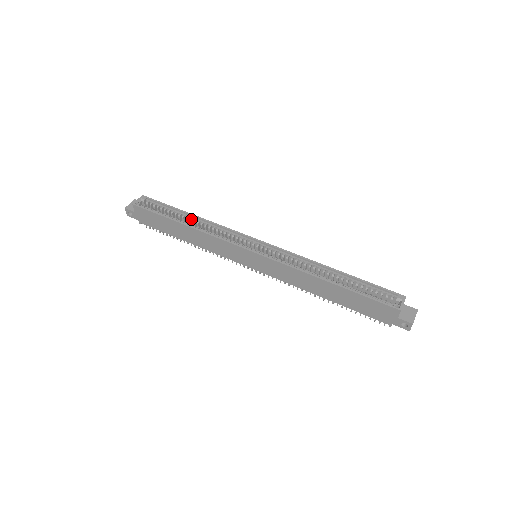
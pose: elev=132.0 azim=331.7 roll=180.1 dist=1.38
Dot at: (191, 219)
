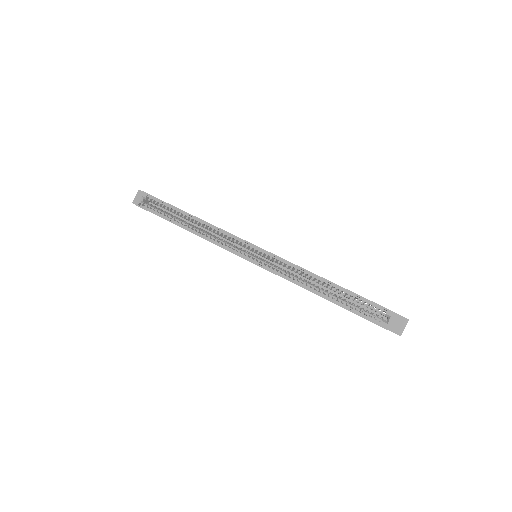
Dot at: (191, 220)
